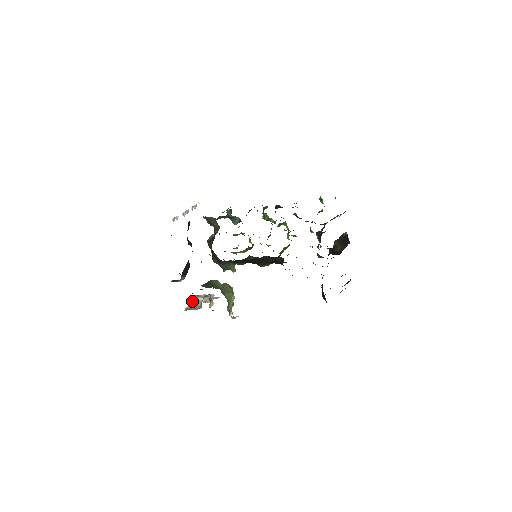
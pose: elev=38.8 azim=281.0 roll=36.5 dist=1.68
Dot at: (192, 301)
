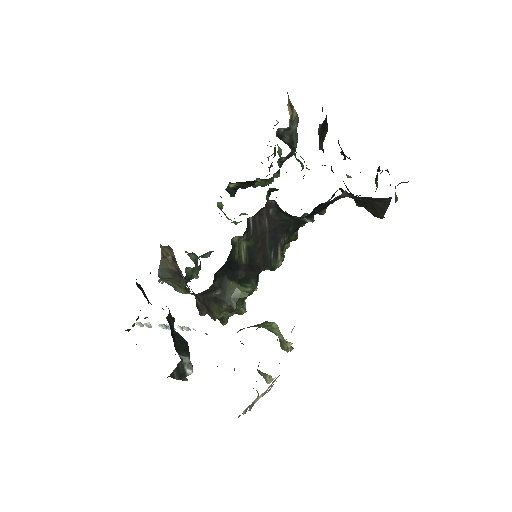
Dot at: (249, 410)
